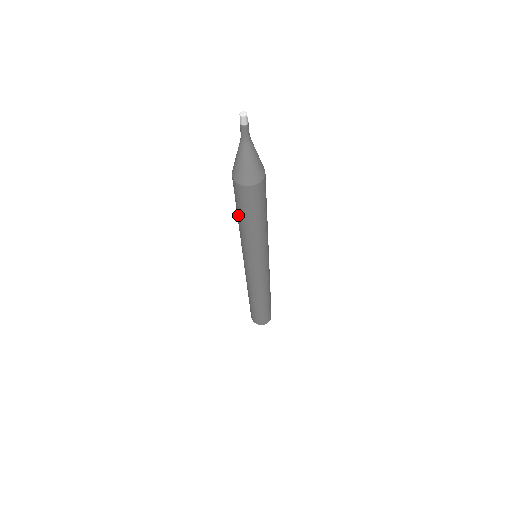
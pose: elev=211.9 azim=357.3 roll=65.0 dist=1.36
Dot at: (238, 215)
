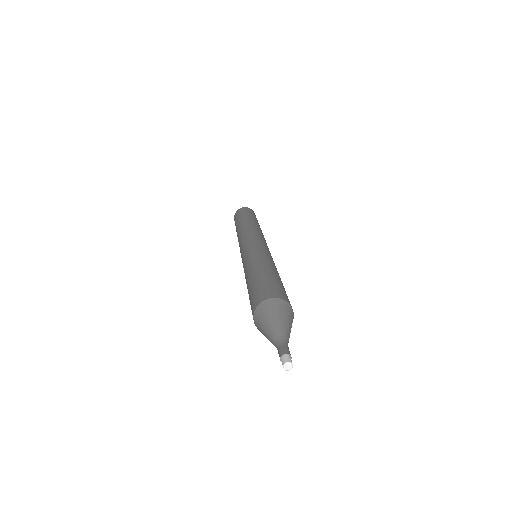
Dot at: (248, 287)
